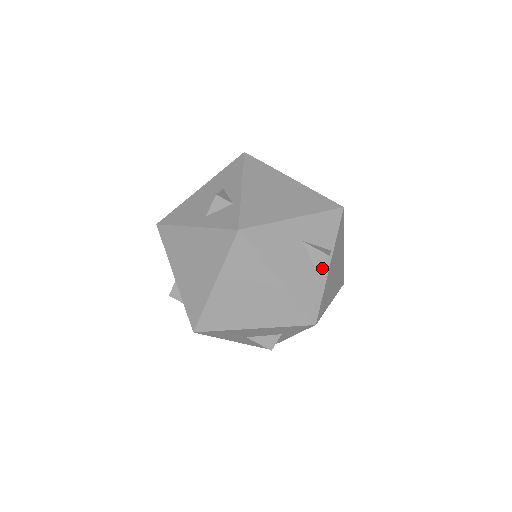
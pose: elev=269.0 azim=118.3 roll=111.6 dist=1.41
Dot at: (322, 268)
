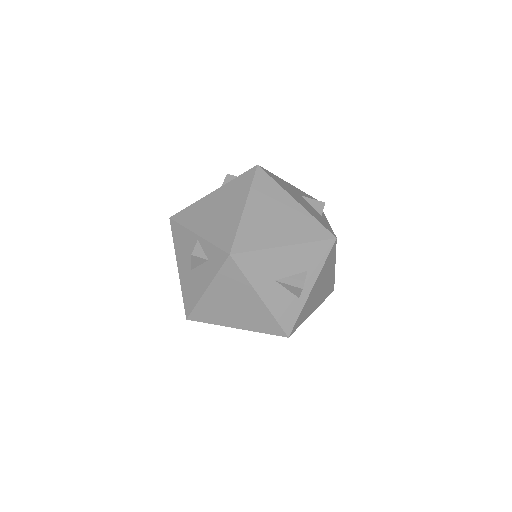
Dot at: (322, 212)
